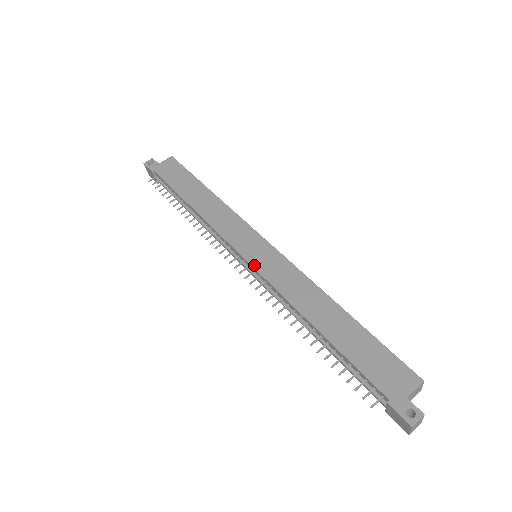
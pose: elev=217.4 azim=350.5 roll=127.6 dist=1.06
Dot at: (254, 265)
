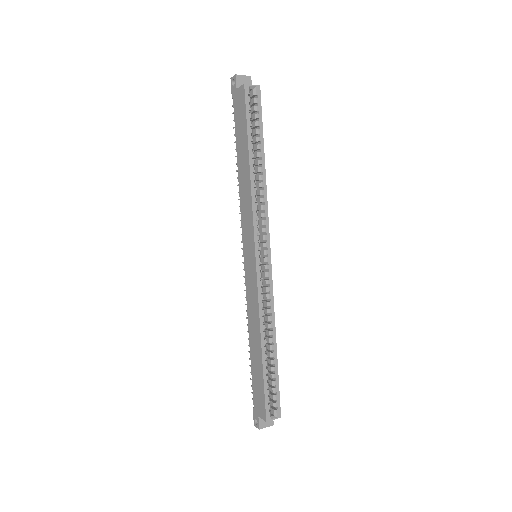
Dot at: (245, 269)
